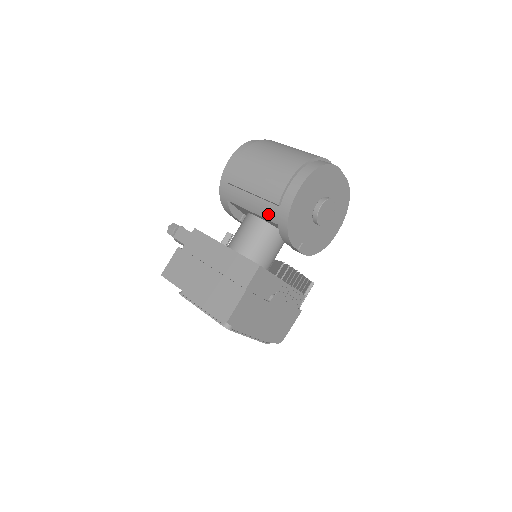
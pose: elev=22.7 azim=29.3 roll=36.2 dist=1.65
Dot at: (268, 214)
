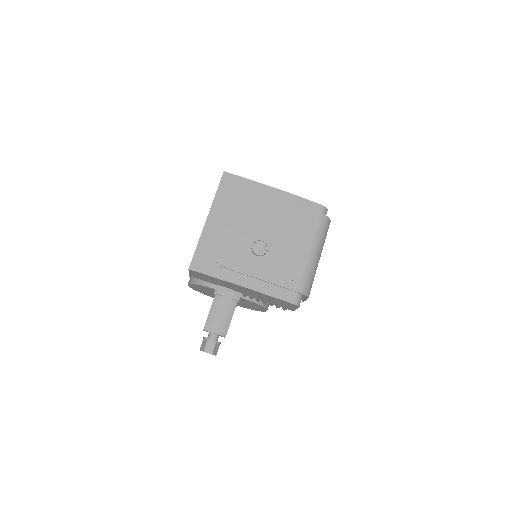
Dot at: occluded
